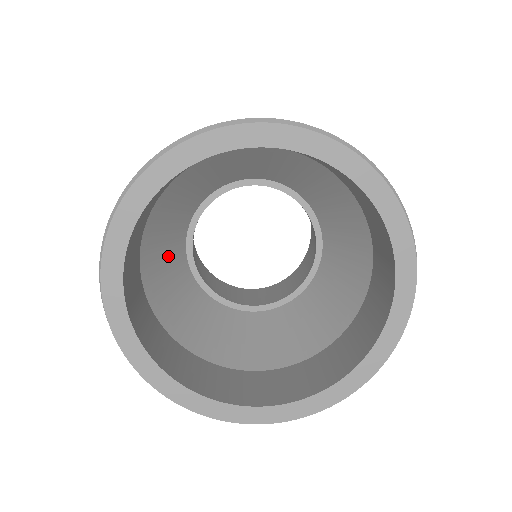
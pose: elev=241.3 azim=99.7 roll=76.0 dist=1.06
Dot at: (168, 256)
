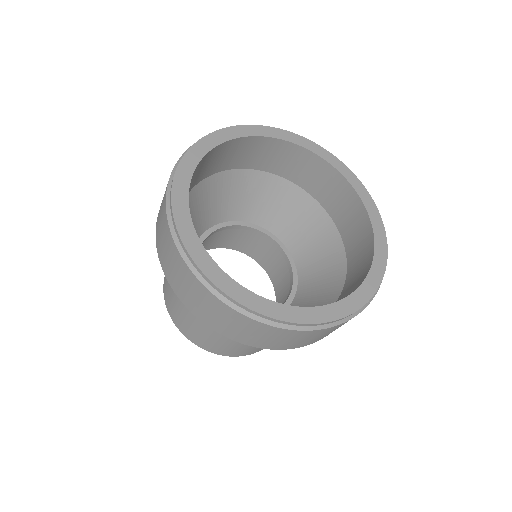
Dot at: occluded
